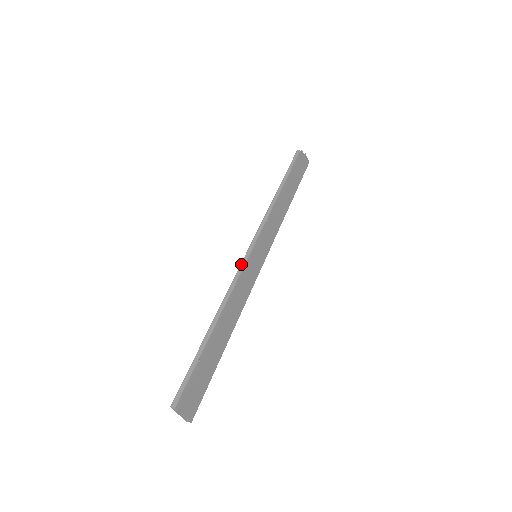
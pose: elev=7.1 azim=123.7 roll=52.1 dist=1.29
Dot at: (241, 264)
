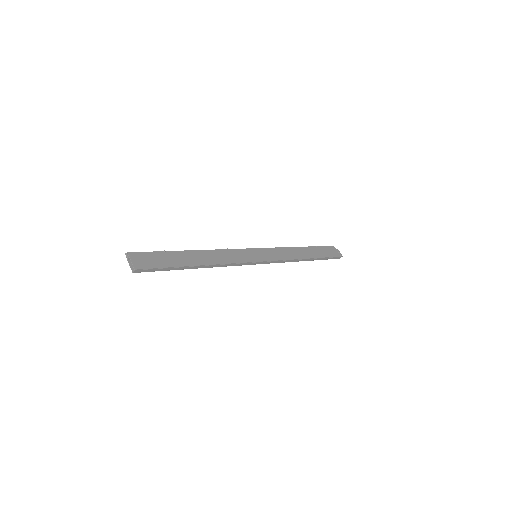
Dot at: occluded
